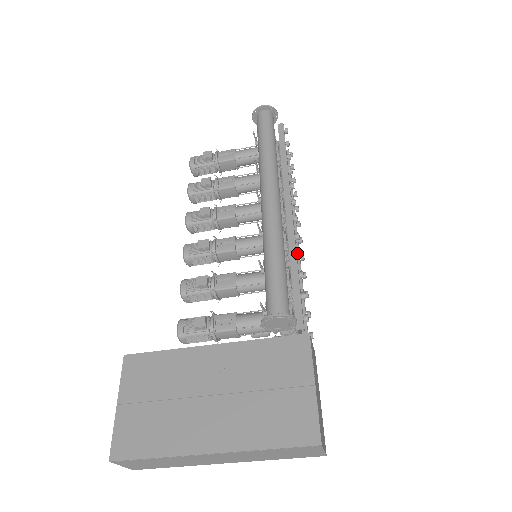
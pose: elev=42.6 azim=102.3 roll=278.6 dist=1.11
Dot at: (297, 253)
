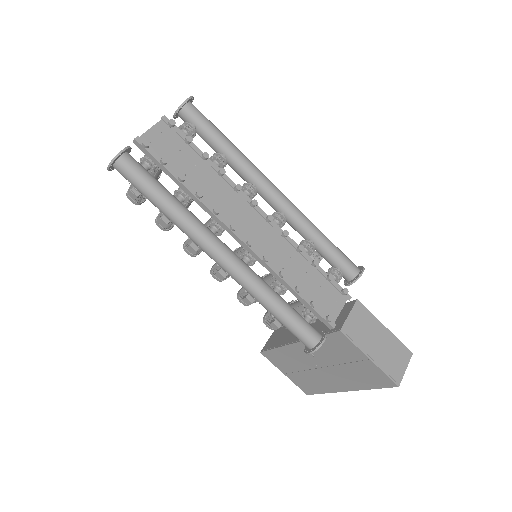
Dot at: (279, 277)
